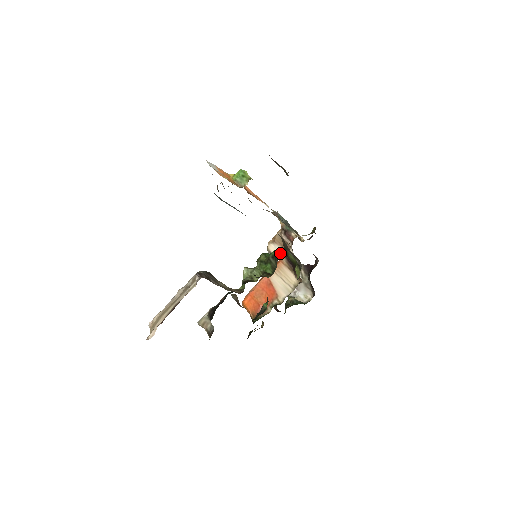
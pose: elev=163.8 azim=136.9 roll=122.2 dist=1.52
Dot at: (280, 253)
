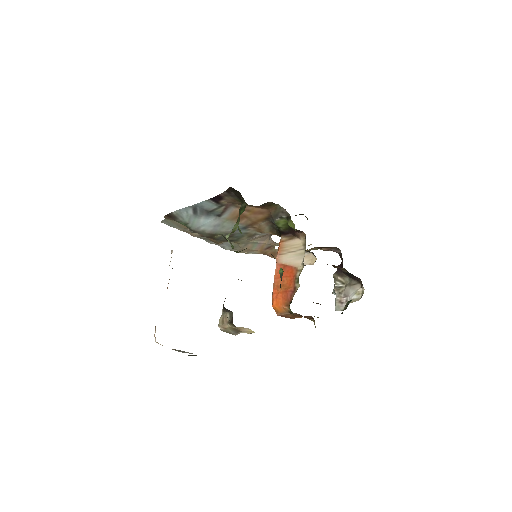
Dot at: occluded
